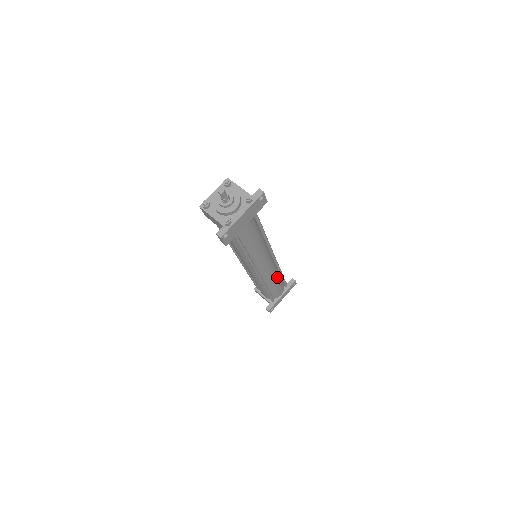
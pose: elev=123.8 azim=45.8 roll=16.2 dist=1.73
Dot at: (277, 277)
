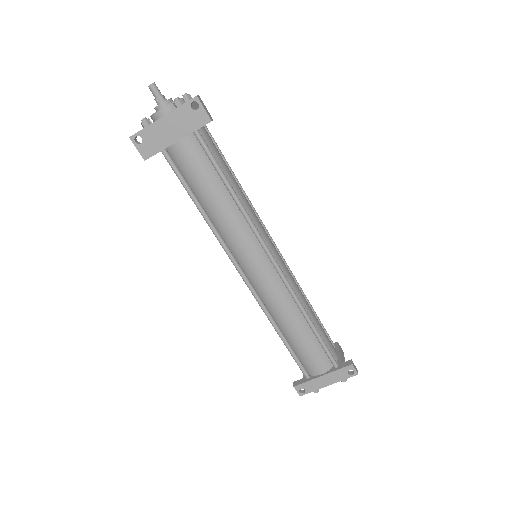
Dot at: (299, 321)
